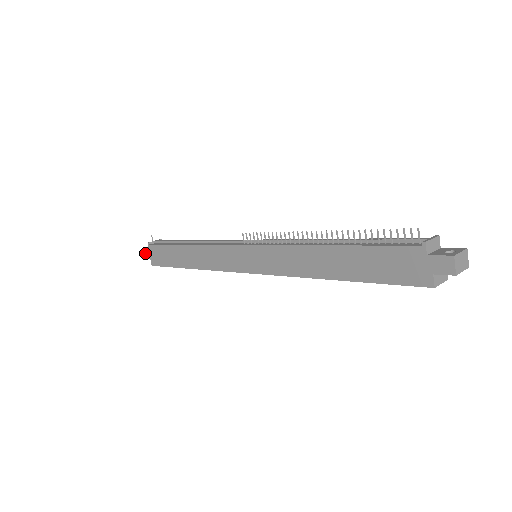
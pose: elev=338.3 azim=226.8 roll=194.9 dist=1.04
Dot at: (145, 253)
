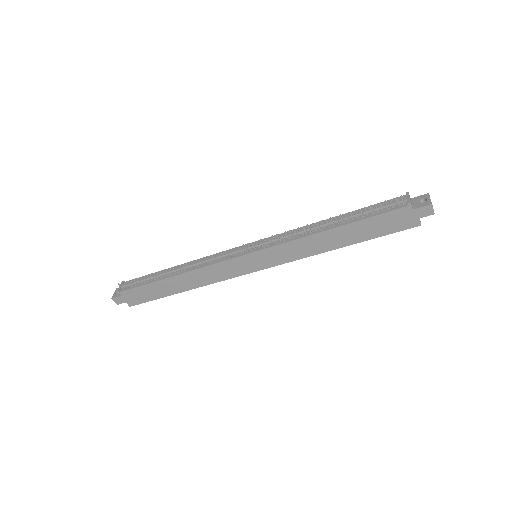
Dot at: (116, 301)
